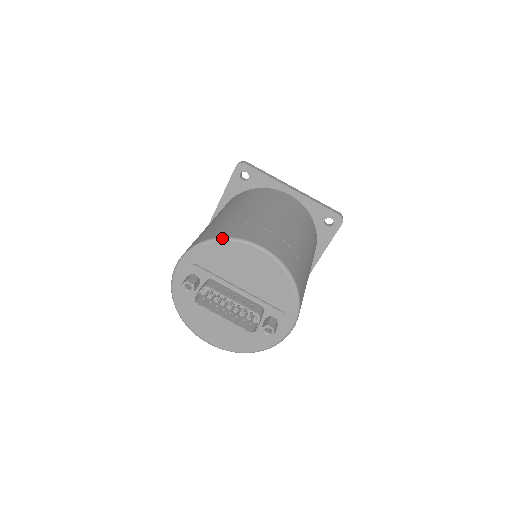
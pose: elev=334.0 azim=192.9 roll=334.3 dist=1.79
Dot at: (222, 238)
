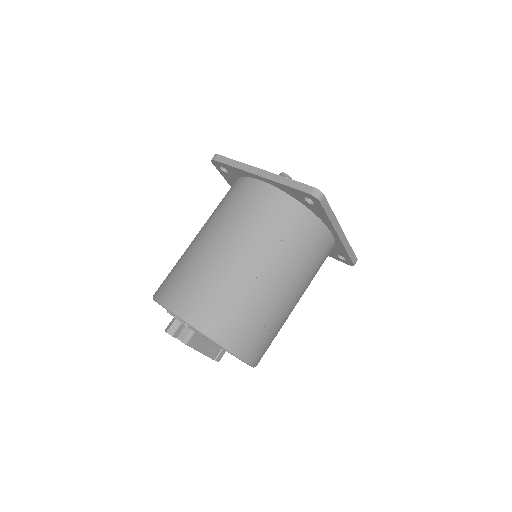
Dot at: (222, 347)
